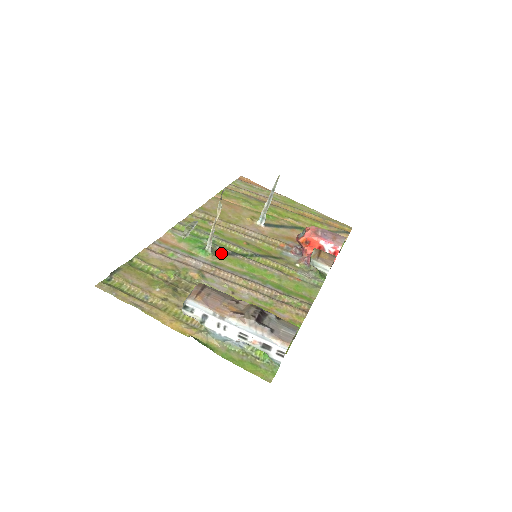
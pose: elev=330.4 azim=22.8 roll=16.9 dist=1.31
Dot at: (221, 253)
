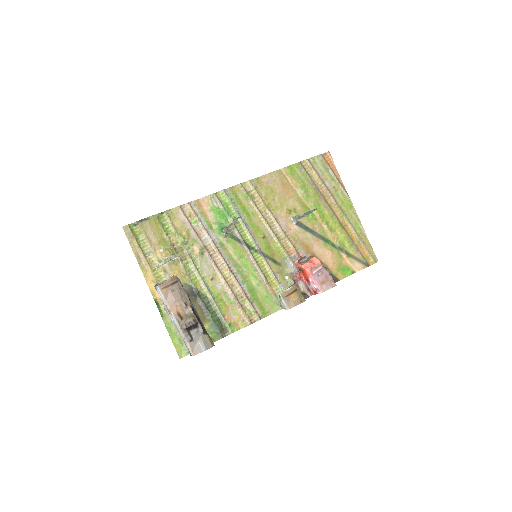
Dot at: (234, 237)
